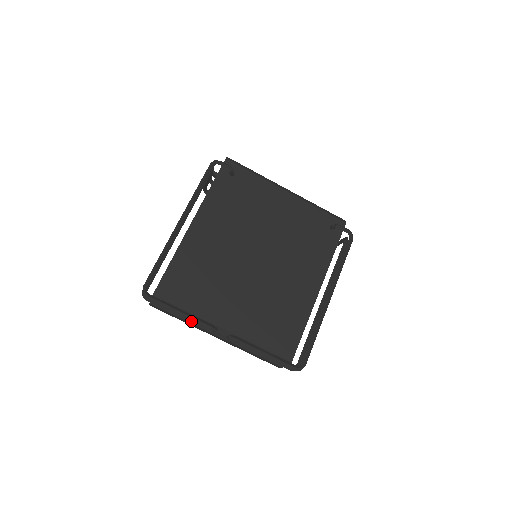
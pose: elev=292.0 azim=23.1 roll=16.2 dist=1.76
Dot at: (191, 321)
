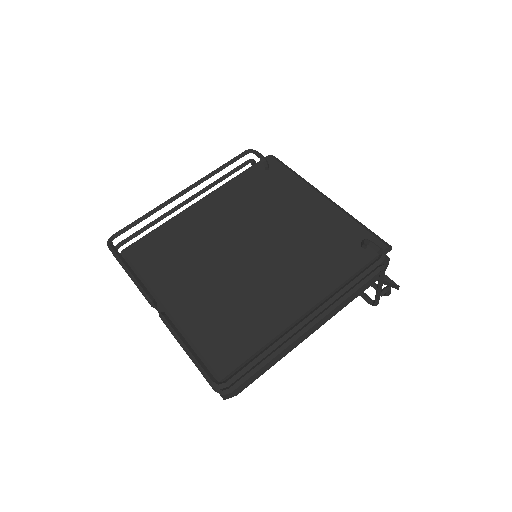
Dot at: occluded
